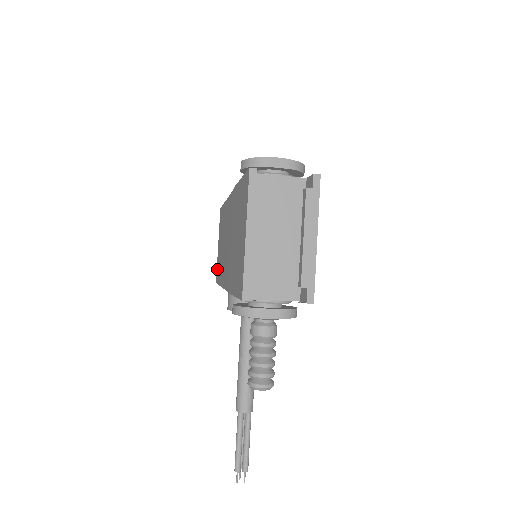
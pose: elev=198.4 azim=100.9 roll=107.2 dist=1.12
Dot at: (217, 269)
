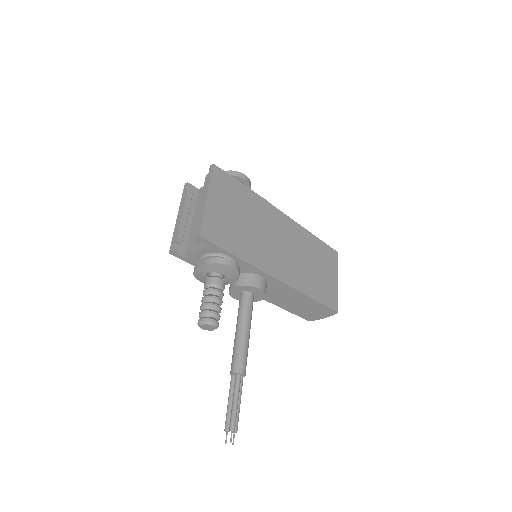
Dot at: occluded
